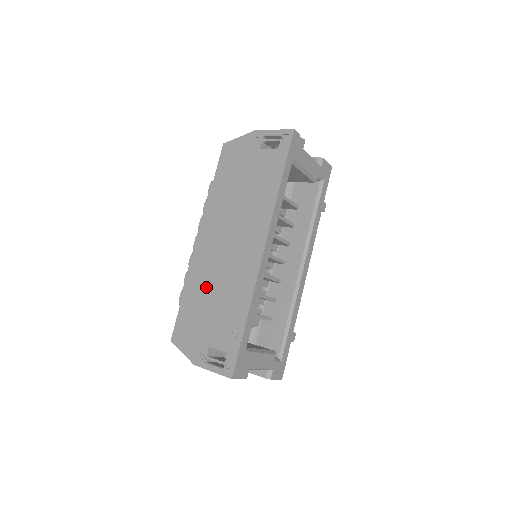
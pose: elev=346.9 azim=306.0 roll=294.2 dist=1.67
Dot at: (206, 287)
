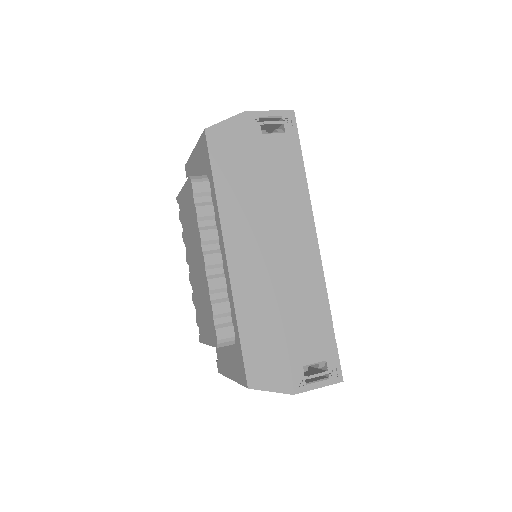
Dot at: (267, 306)
